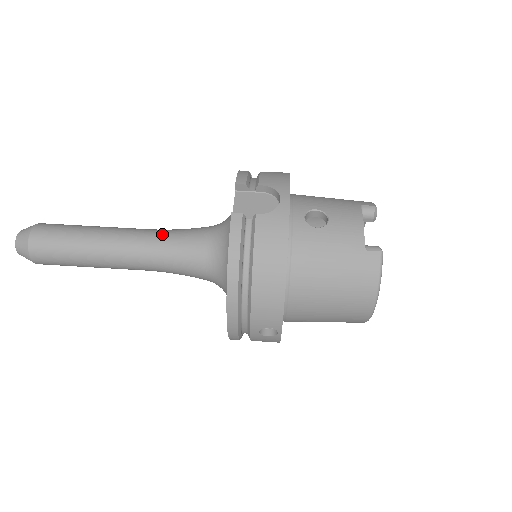
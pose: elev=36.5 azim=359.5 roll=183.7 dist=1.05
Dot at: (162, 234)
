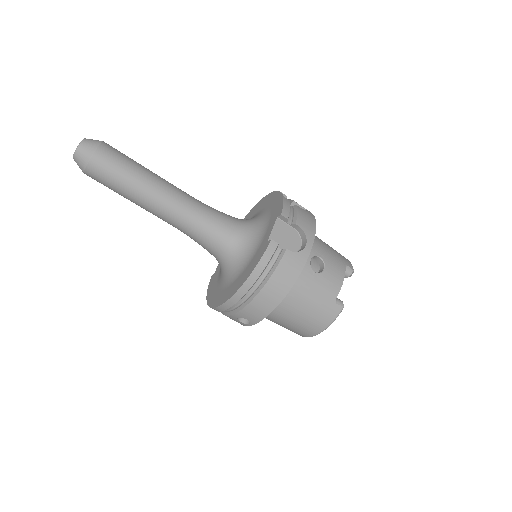
Dot at: (201, 208)
